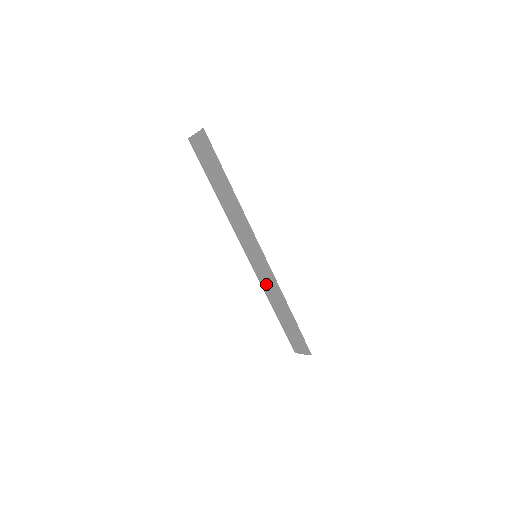
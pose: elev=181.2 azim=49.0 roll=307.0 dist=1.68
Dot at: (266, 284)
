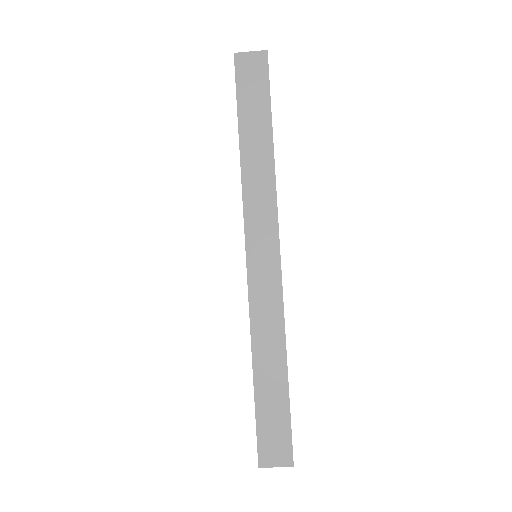
Dot at: (261, 305)
